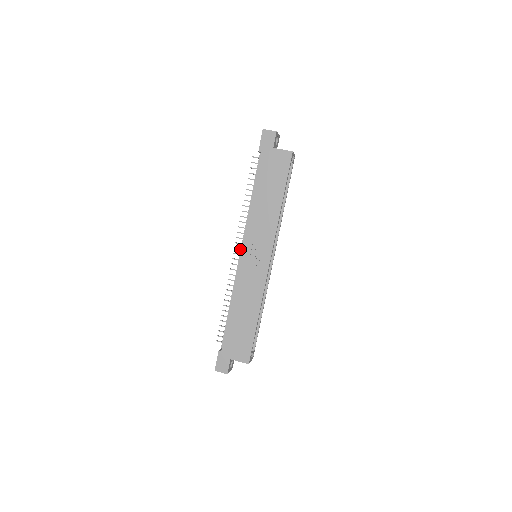
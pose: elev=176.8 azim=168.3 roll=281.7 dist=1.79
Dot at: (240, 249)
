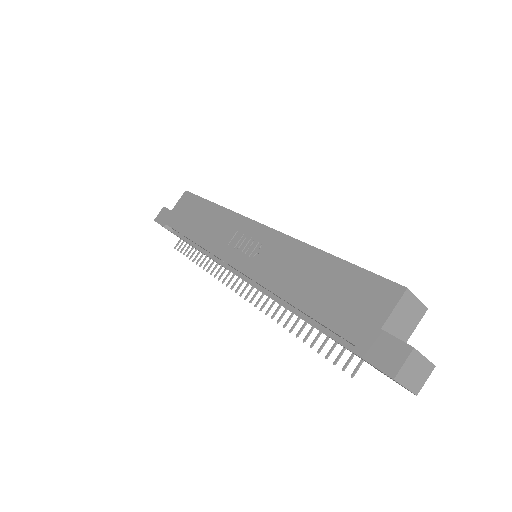
Dot at: (240, 283)
